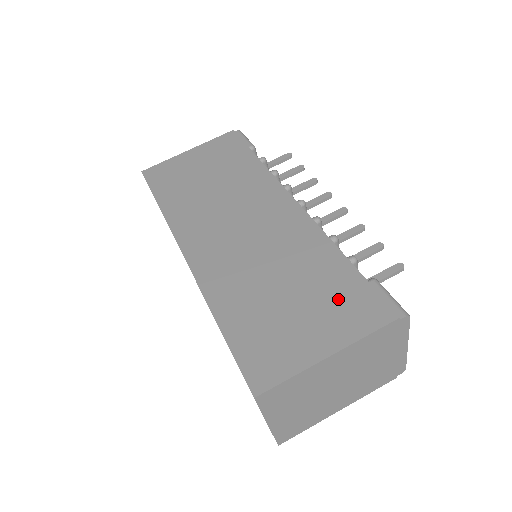
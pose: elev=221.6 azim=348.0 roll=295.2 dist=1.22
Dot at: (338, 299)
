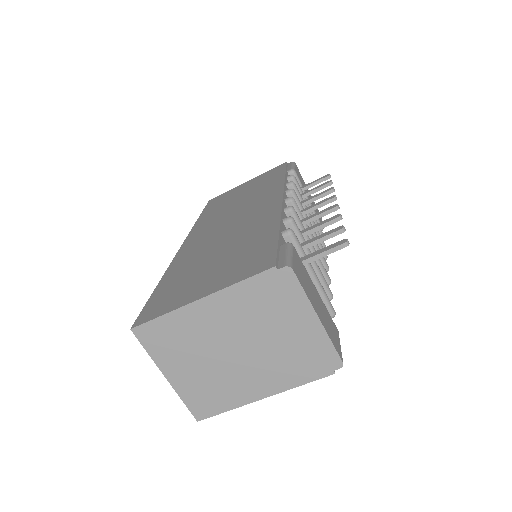
Dot at: (244, 258)
